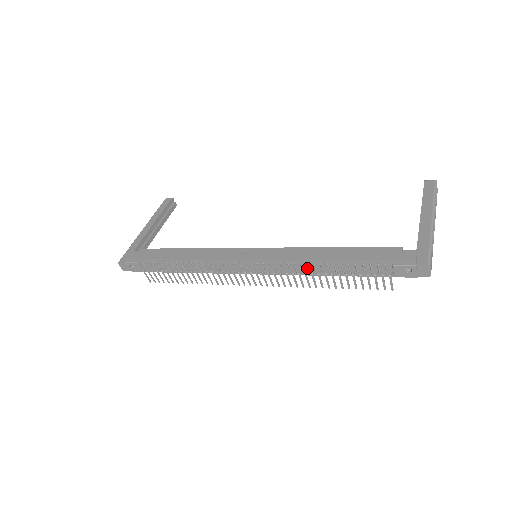
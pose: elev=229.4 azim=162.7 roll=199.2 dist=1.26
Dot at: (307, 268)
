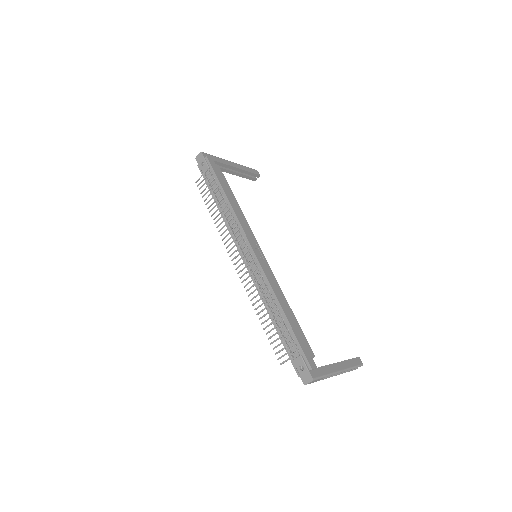
Dot at: (268, 296)
